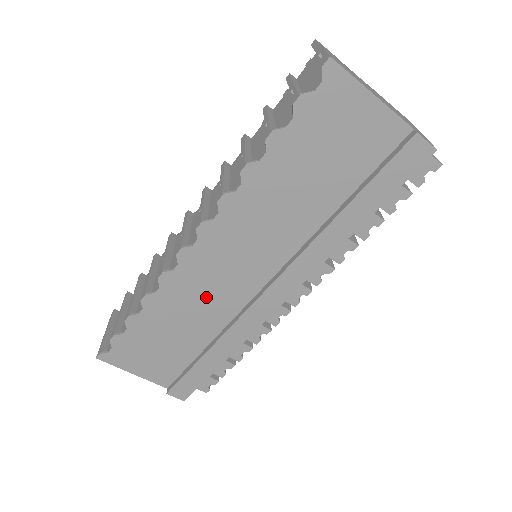
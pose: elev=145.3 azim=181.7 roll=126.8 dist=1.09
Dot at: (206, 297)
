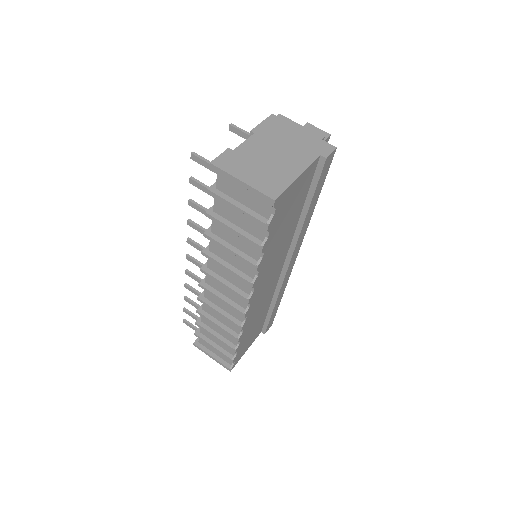
Dot at: (262, 303)
